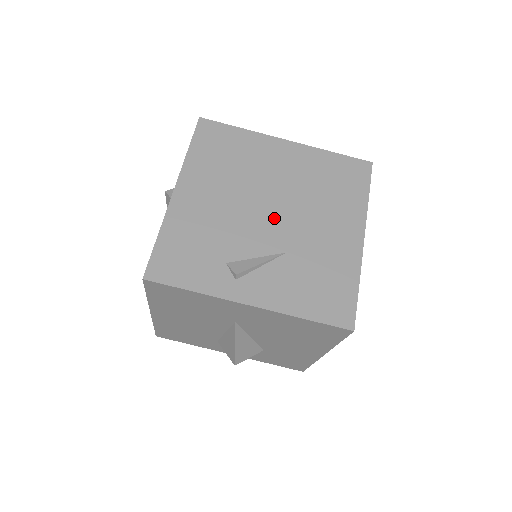
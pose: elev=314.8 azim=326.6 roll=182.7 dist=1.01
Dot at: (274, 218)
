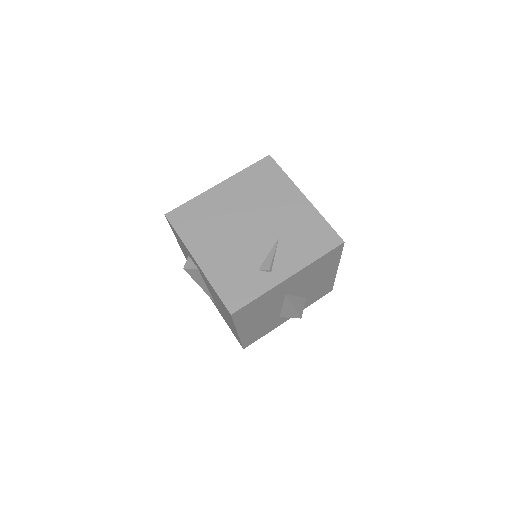
Dot at: (256, 228)
